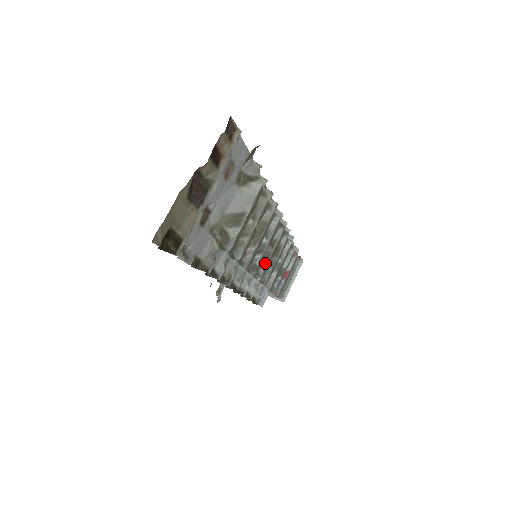
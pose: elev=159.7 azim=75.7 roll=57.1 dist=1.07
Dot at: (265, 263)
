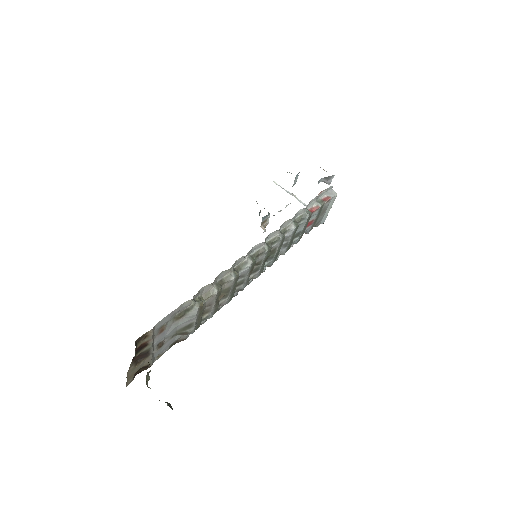
Dot at: (257, 273)
